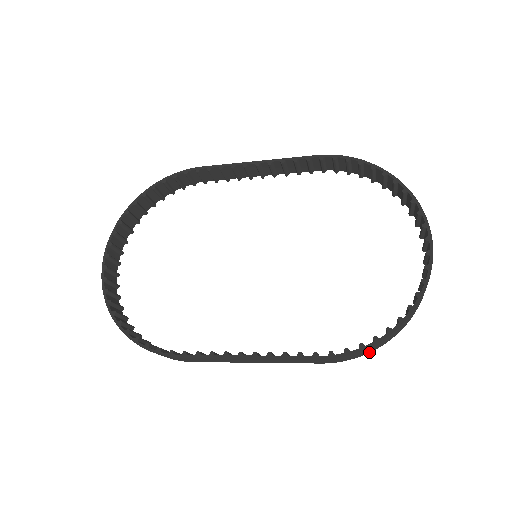
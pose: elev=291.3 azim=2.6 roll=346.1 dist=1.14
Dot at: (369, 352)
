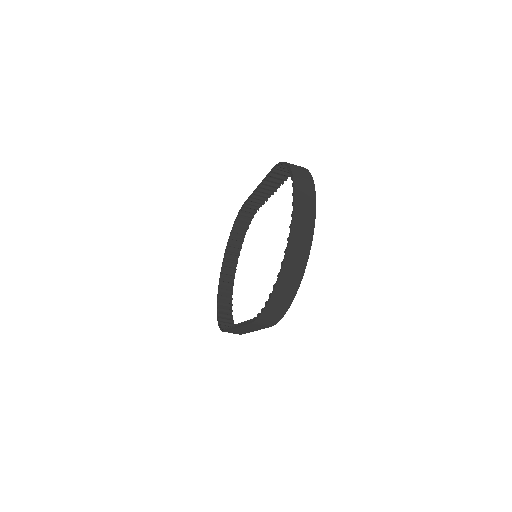
Dot at: (283, 314)
